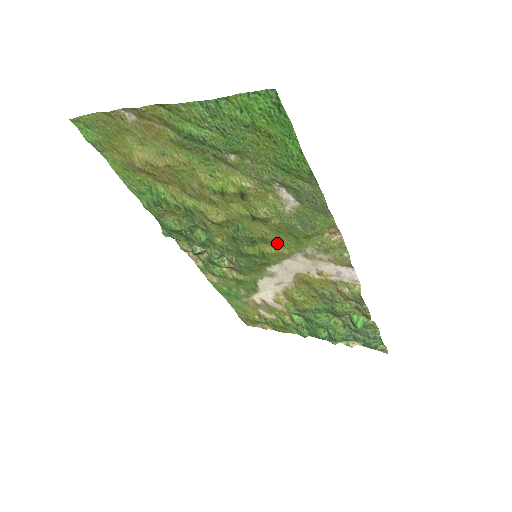
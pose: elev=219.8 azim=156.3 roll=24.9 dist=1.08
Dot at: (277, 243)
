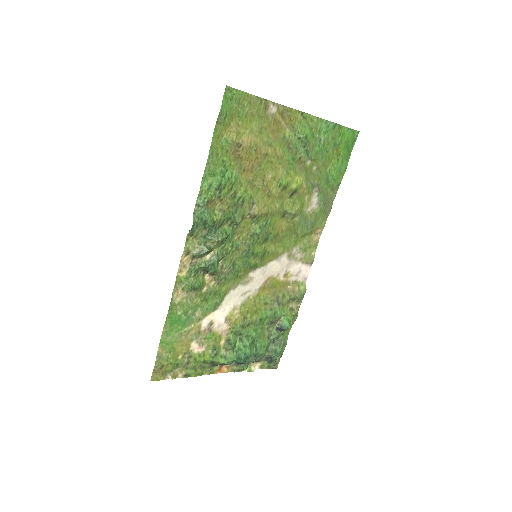
Dot at: (280, 242)
